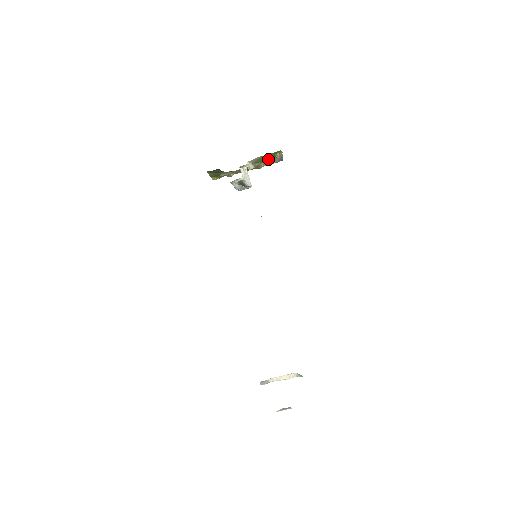
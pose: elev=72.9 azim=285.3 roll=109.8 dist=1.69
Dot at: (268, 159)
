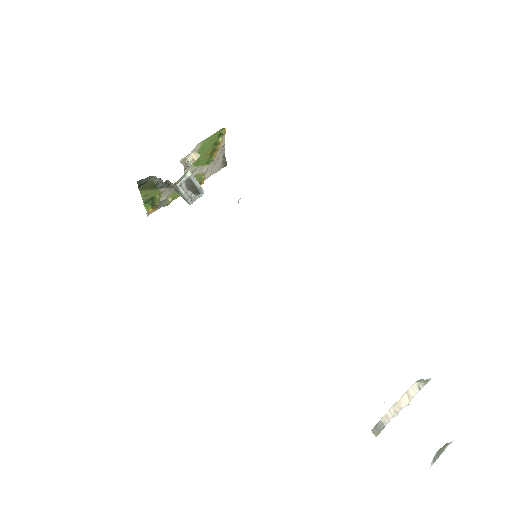
Dot at: (210, 156)
